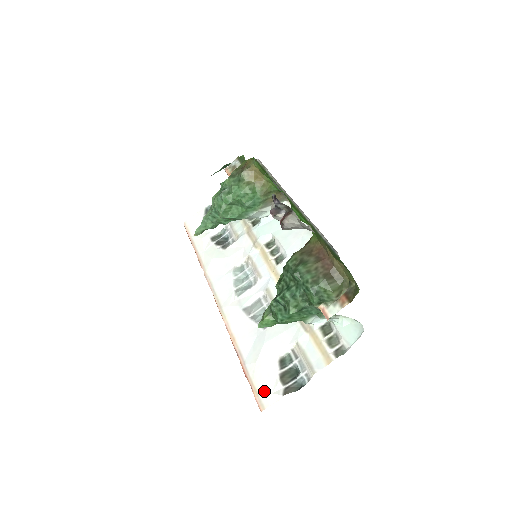
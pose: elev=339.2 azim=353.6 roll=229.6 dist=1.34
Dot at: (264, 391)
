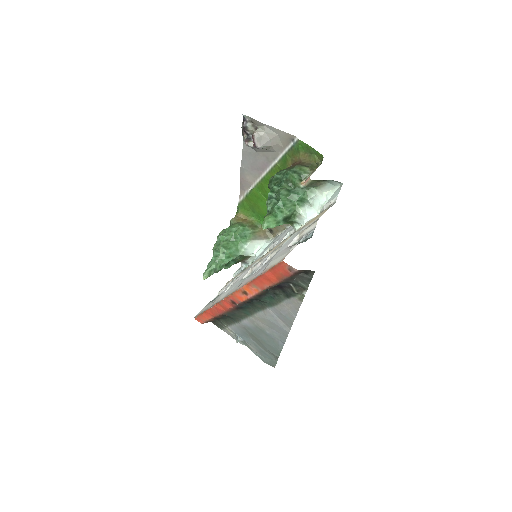
Dot at: (282, 258)
